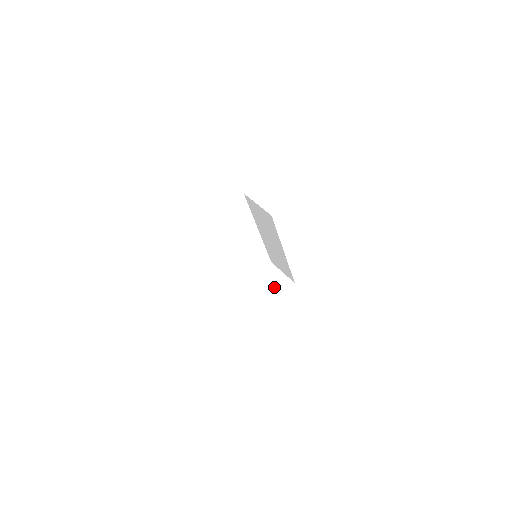
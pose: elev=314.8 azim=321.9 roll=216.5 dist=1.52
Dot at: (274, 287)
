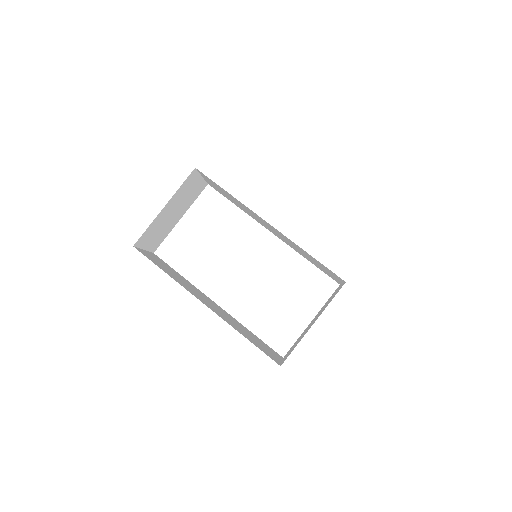
Dot at: (325, 306)
